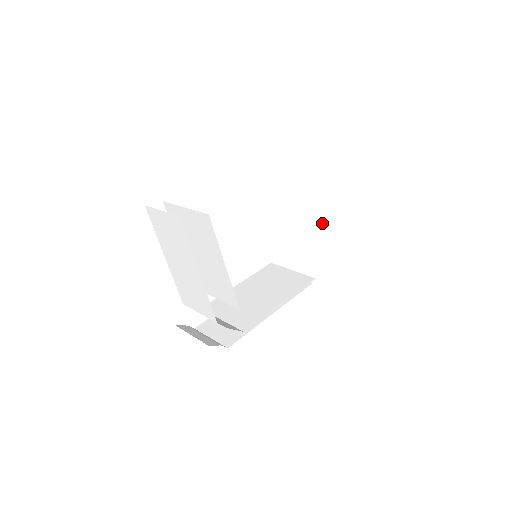
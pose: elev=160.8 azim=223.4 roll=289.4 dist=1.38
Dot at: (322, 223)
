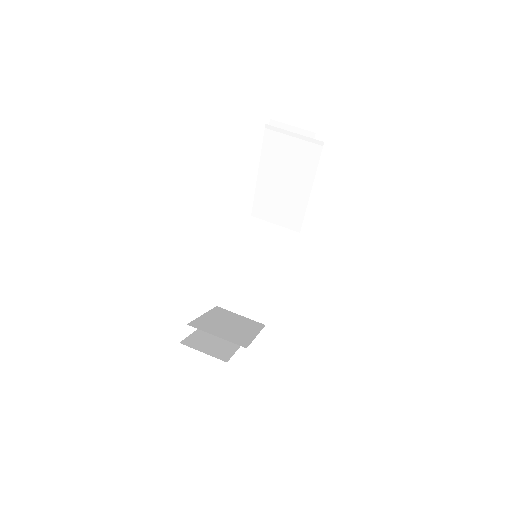
Dot at: (293, 190)
